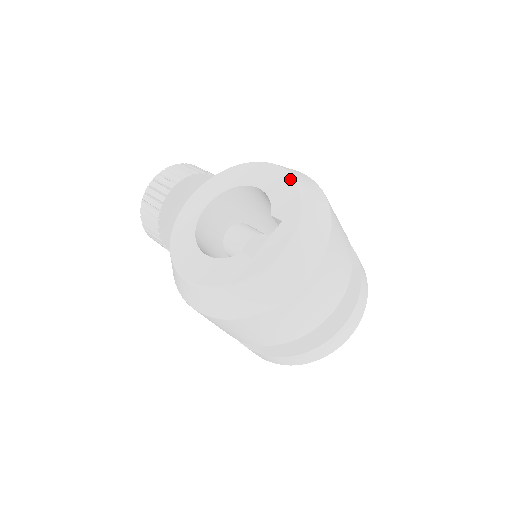
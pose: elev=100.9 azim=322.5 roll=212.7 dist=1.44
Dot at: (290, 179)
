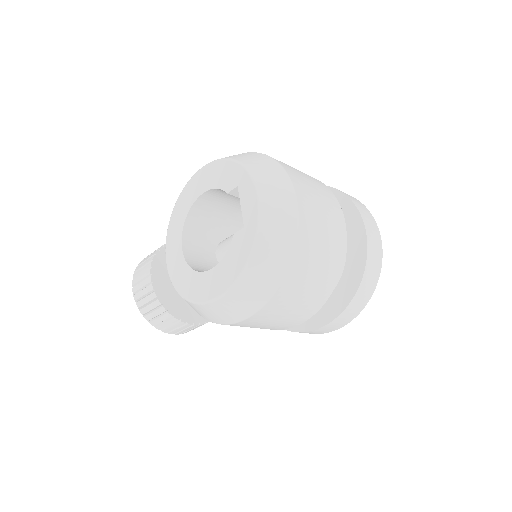
Dot at: (216, 163)
